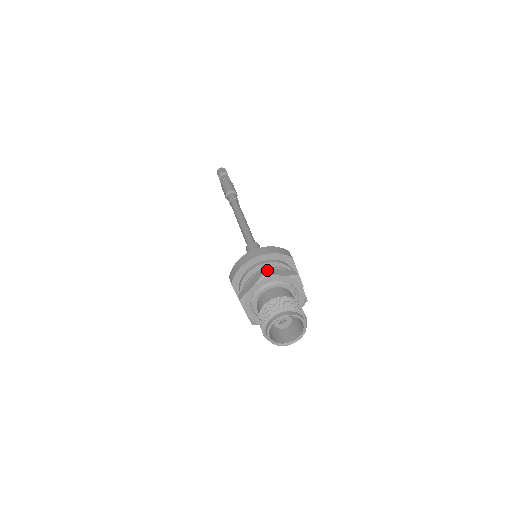
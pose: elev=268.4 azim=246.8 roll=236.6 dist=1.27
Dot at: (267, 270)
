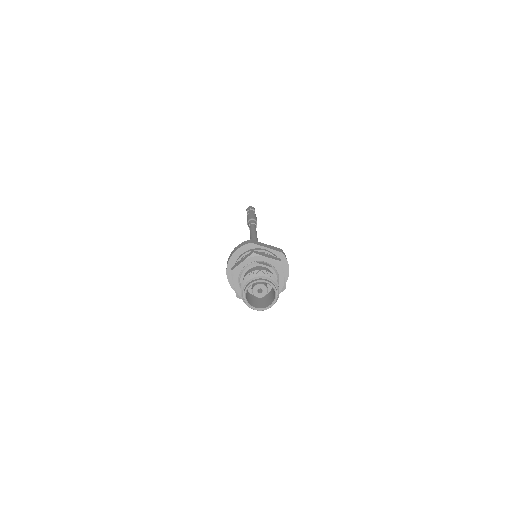
Dot at: (234, 266)
